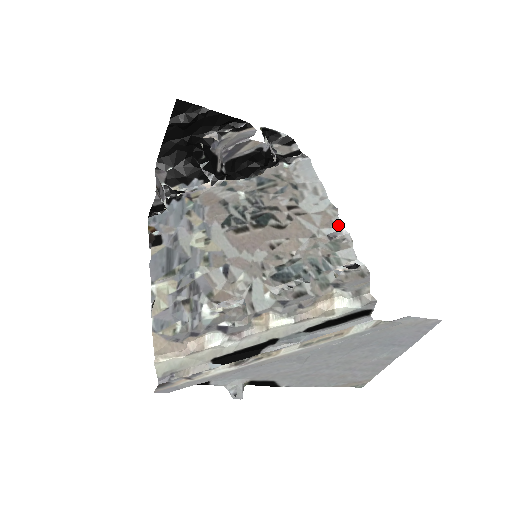
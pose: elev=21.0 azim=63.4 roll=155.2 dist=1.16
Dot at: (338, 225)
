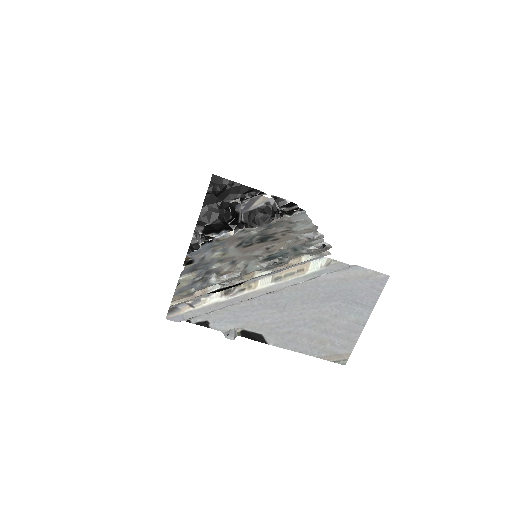
Dot at: (315, 231)
